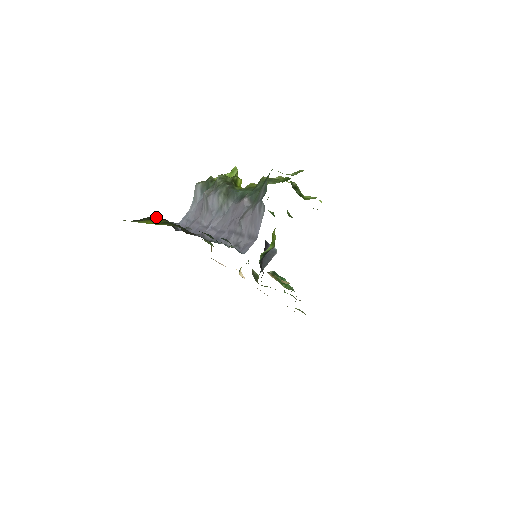
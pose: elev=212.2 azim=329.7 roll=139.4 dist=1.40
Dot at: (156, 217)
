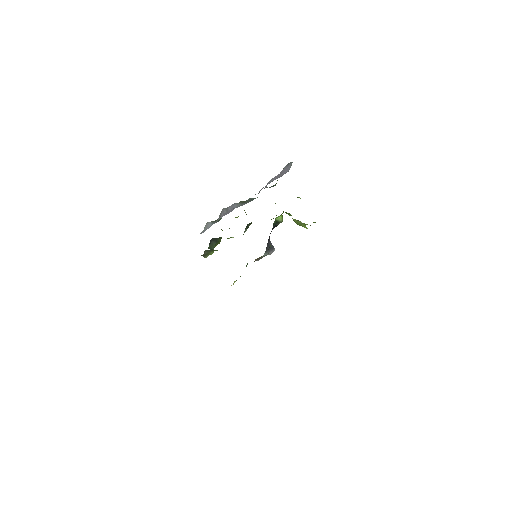
Dot at: occluded
